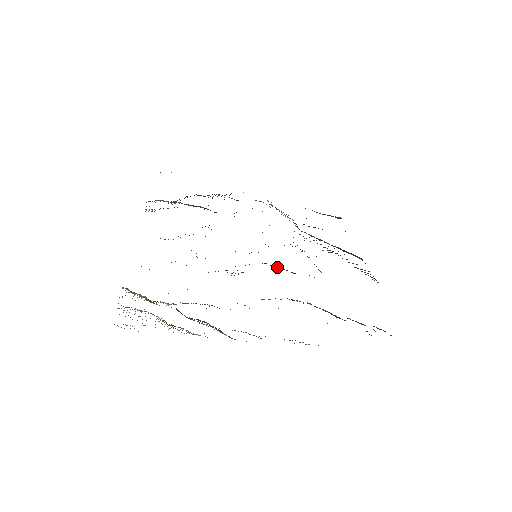
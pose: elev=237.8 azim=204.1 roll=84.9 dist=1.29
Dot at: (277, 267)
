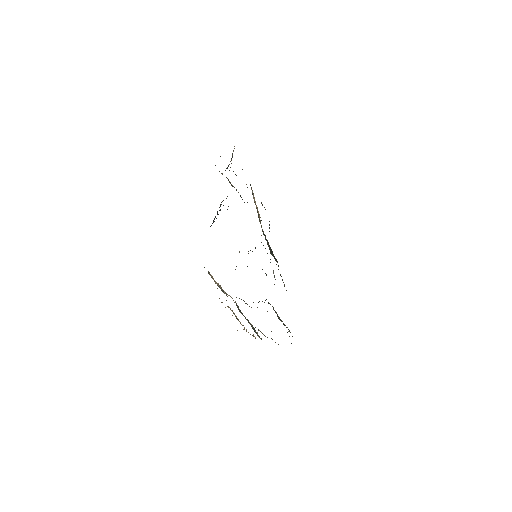
Dot at: occluded
